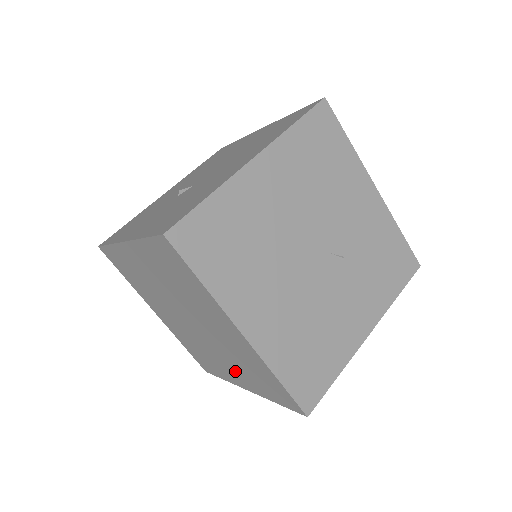
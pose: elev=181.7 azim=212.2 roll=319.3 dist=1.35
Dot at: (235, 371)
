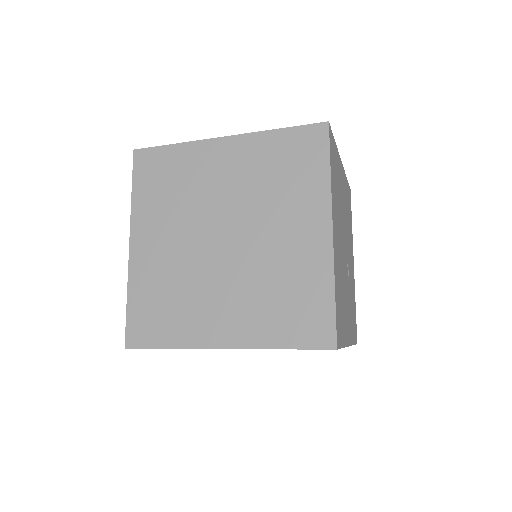
Dot at: (235, 311)
